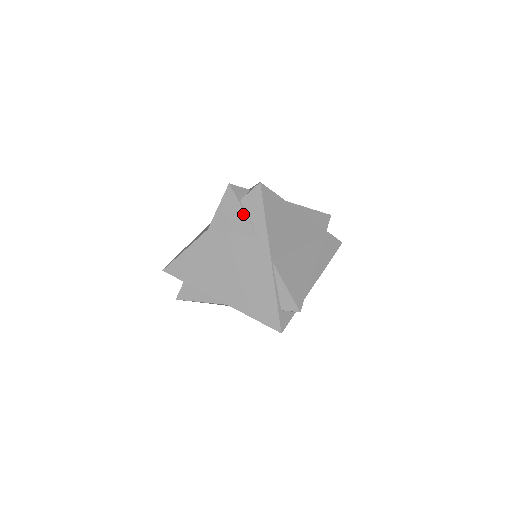
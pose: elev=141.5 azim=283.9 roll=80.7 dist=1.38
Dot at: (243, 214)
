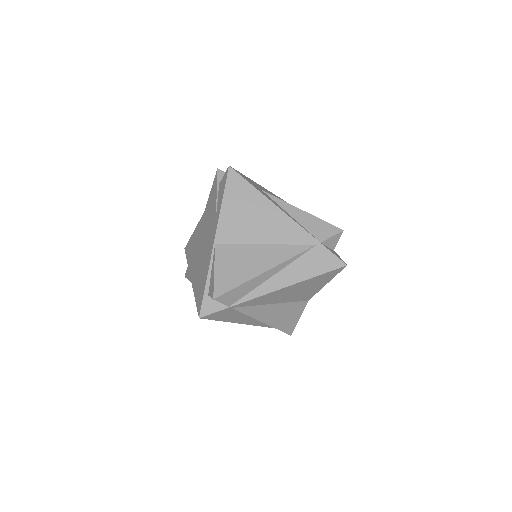
Dot at: (216, 197)
